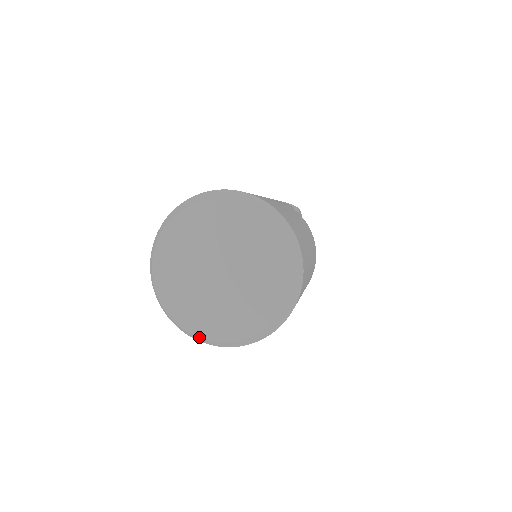
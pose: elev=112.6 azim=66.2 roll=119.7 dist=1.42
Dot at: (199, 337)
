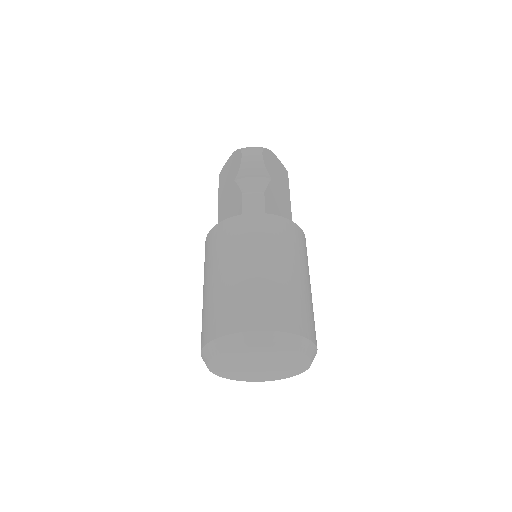
Dot at: (263, 381)
